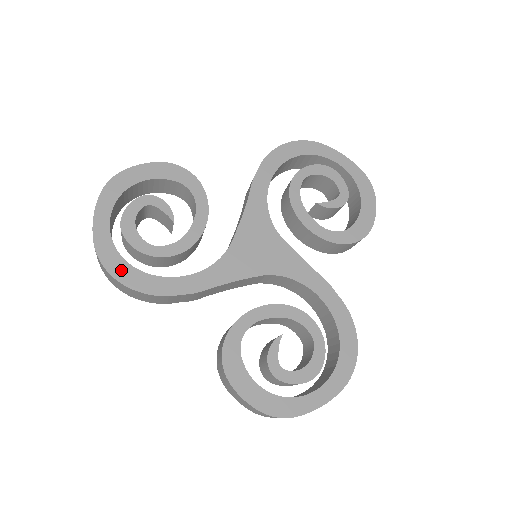
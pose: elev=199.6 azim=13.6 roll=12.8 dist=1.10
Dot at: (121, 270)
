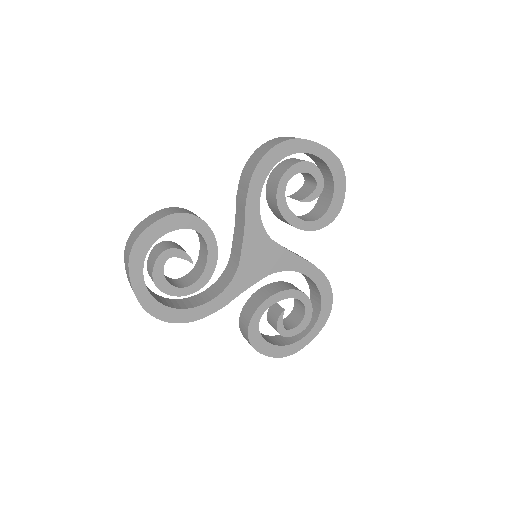
Dot at: (167, 314)
